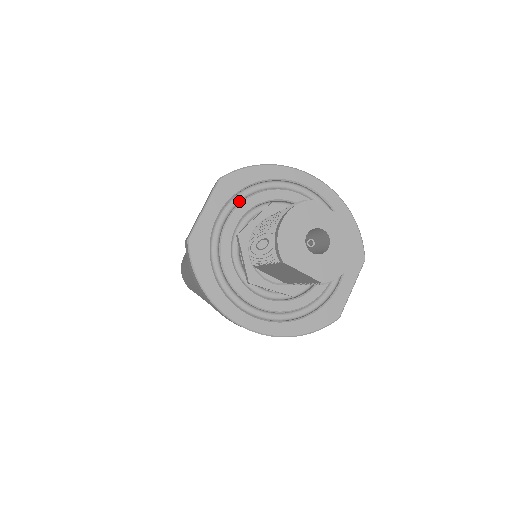
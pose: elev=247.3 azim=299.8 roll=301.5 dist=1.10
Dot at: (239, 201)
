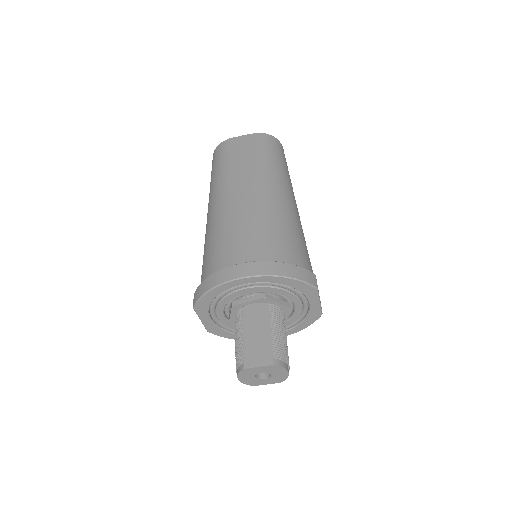
Dot at: (214, 308)
